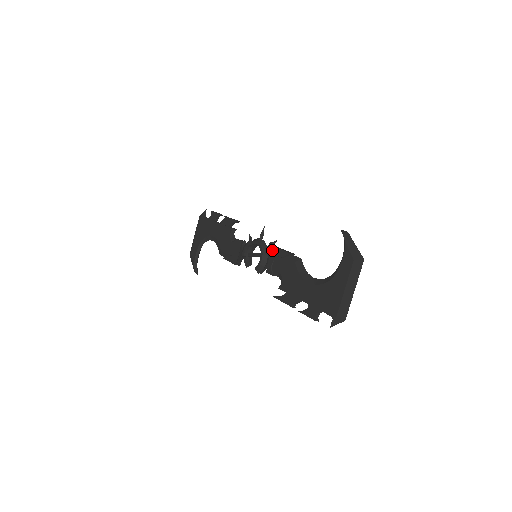
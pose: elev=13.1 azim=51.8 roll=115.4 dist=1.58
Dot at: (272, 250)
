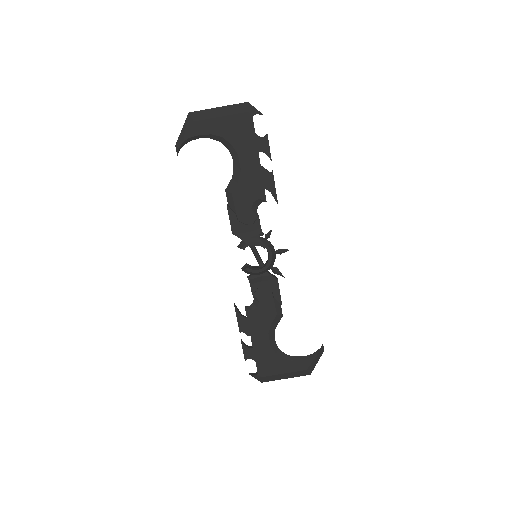
Dot at: (274, 281)
